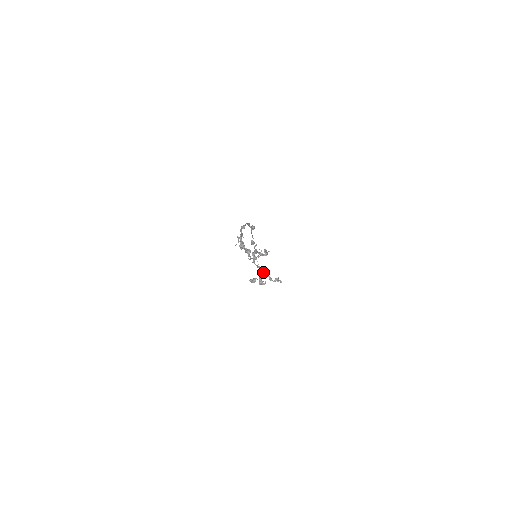
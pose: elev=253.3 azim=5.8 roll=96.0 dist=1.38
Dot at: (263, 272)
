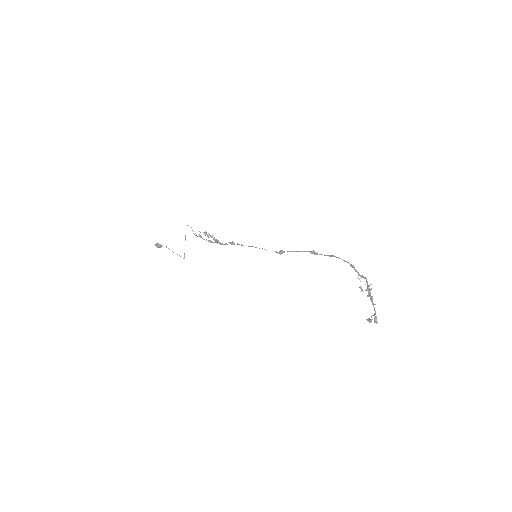
Dot at: (375, 314)
